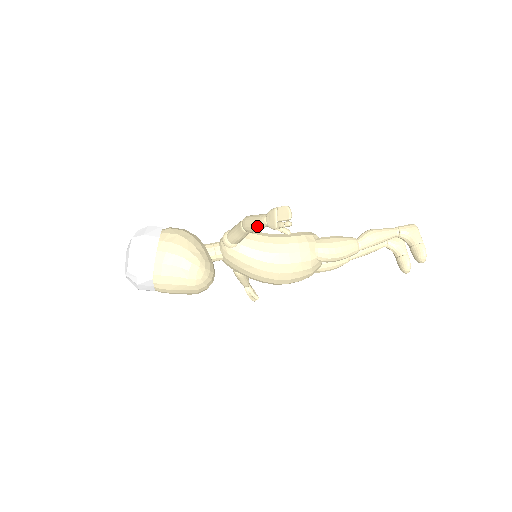
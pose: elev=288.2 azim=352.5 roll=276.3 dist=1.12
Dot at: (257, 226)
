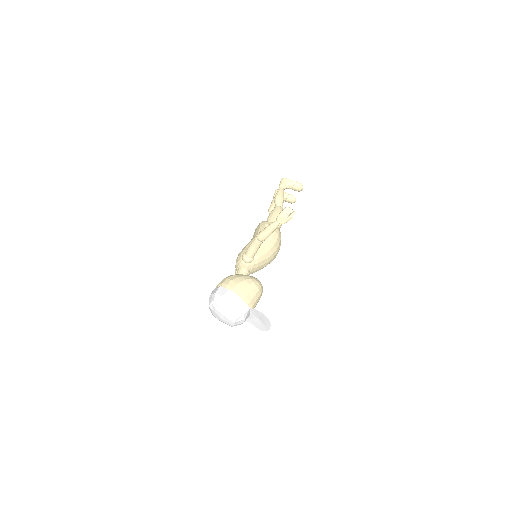
Dot at: (273, 231)
